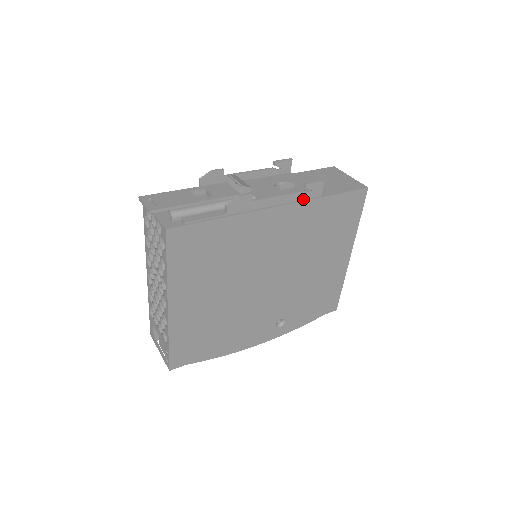
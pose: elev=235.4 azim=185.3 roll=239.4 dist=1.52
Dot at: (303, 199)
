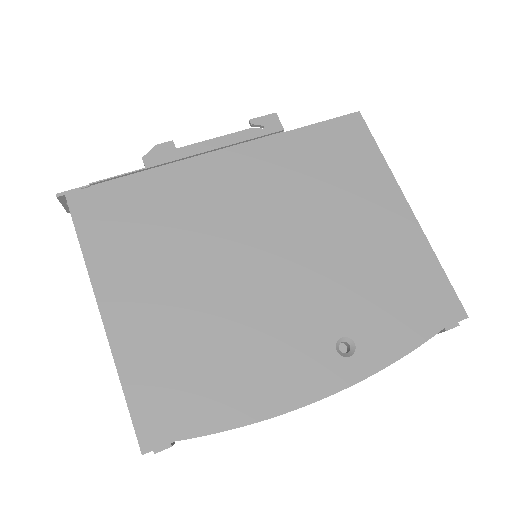
Dot at: (259, 140)
